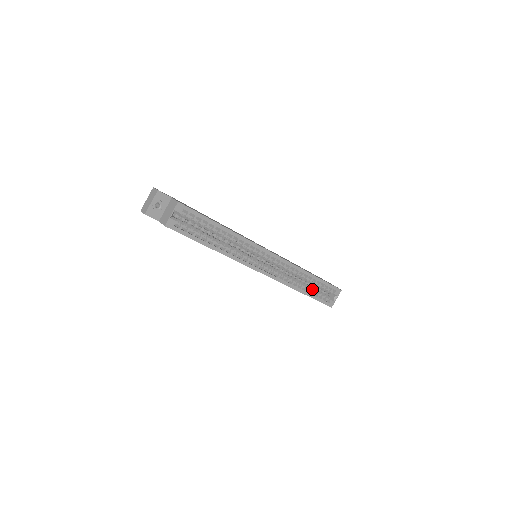
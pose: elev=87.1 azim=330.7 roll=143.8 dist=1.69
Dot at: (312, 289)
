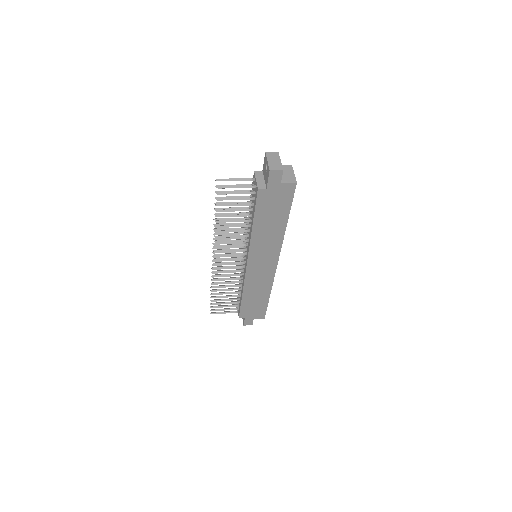
Dot at: occluded
